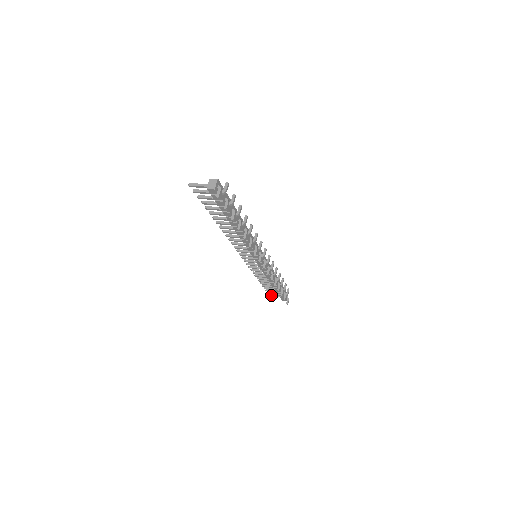
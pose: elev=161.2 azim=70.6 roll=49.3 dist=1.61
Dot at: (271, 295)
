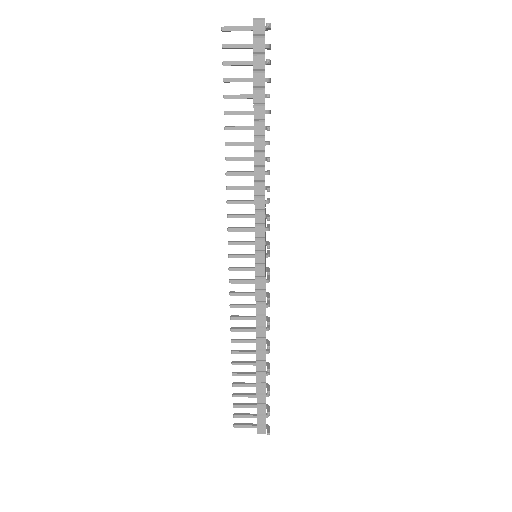
Dot at: (238, 424)
